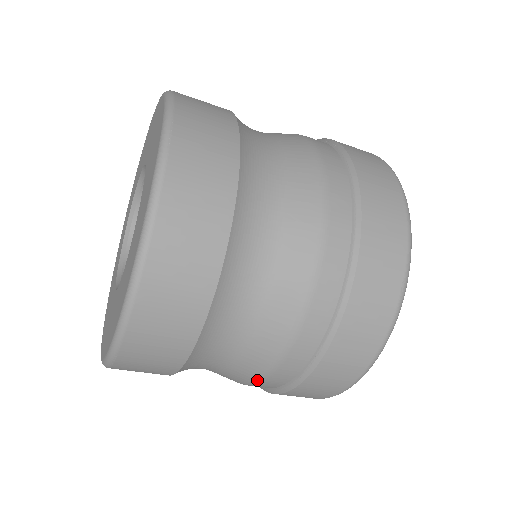
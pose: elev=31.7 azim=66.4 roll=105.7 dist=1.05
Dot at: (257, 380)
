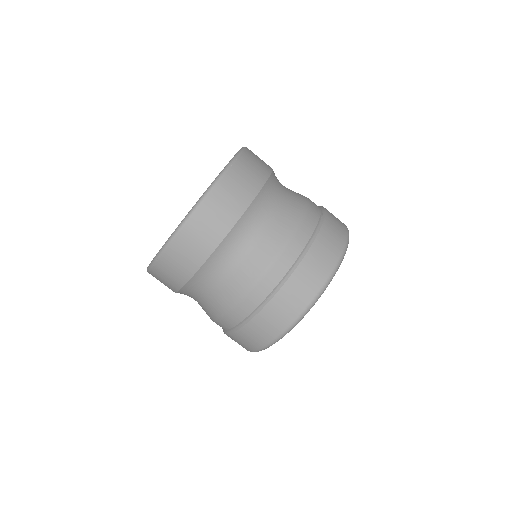
Dot at: (300, 219)
